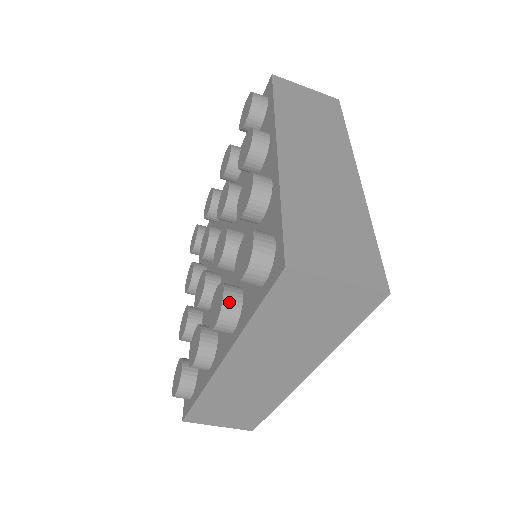
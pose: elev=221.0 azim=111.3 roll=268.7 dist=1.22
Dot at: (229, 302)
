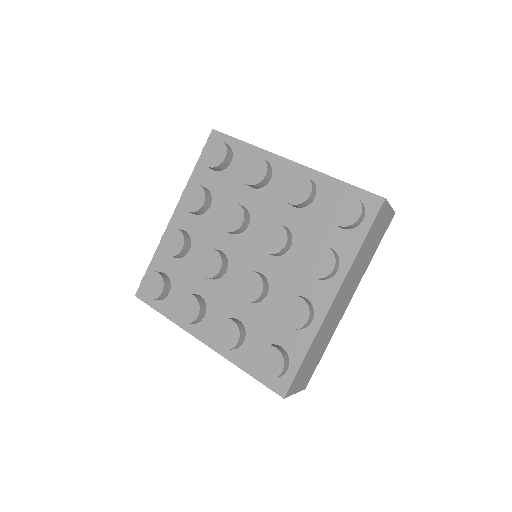
Dot at: (333, 251)
